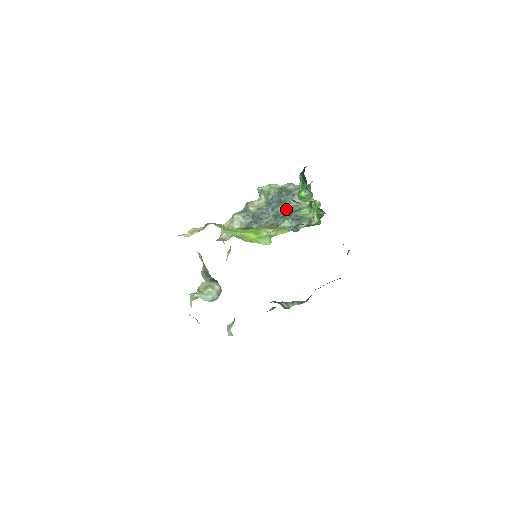
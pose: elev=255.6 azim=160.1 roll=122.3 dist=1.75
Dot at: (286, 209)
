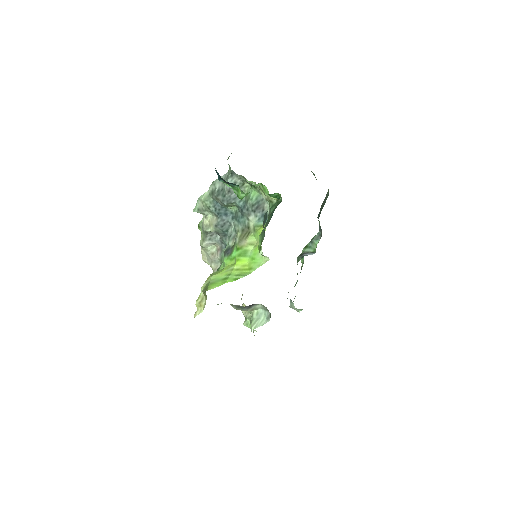
Dot at: (237, 206)
